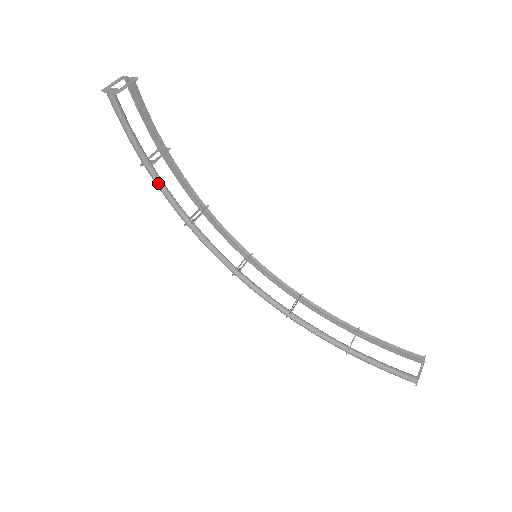
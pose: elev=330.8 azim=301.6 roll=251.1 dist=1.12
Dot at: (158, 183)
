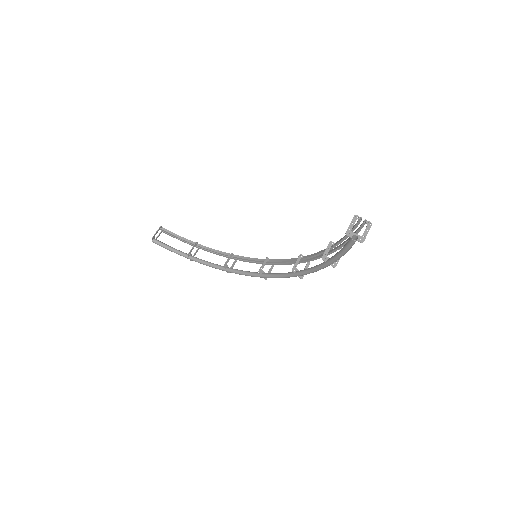
Dot at: (199, 262)
